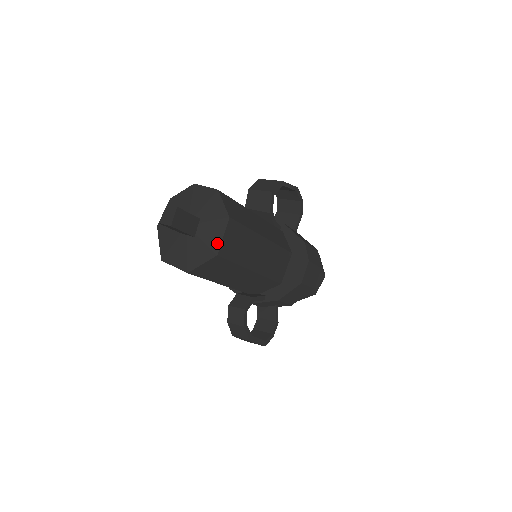
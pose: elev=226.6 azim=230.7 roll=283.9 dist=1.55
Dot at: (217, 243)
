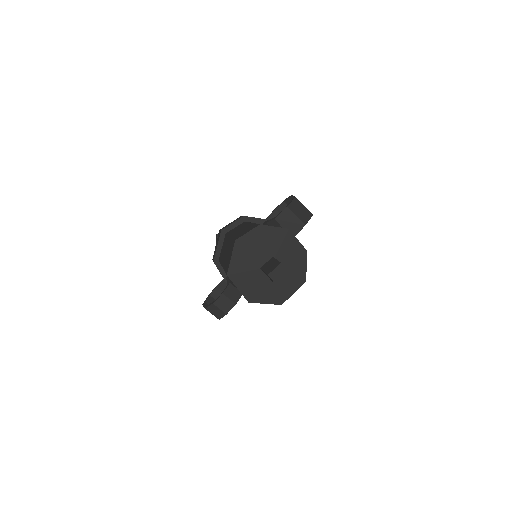
Dot at: (287, 296)
